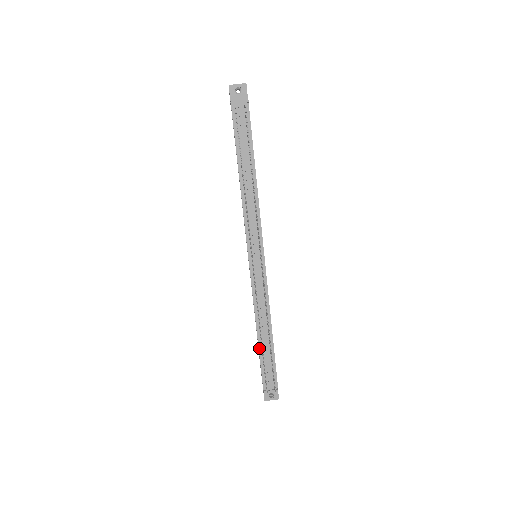
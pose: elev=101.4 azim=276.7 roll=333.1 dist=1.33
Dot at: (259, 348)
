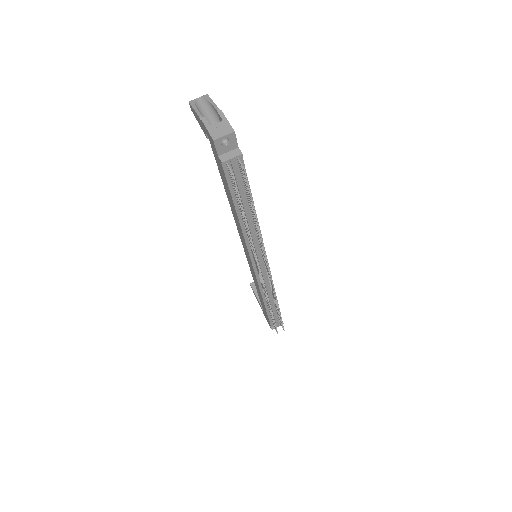
Dot at: (266, 310)
